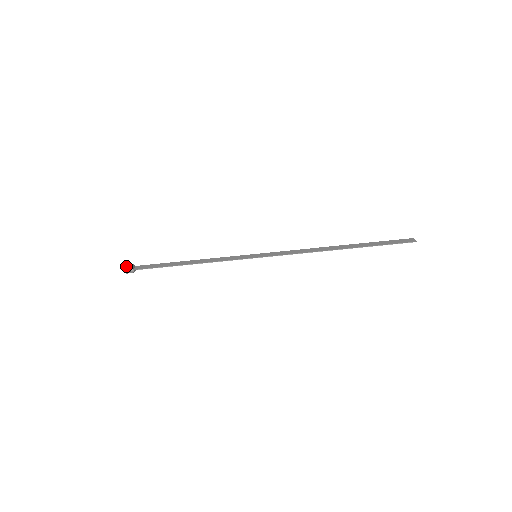
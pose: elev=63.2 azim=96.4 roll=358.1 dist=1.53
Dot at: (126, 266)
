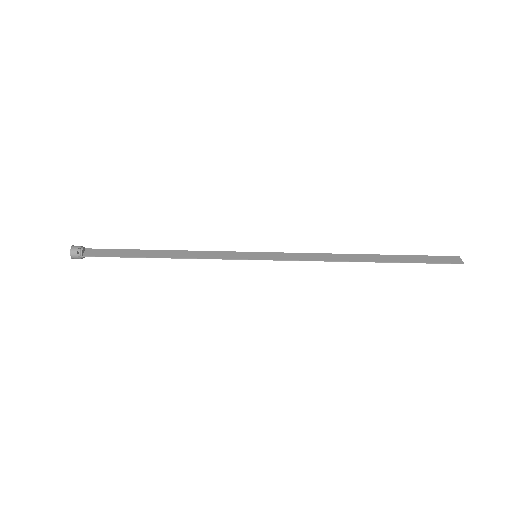
Dot at: (72, 249)
